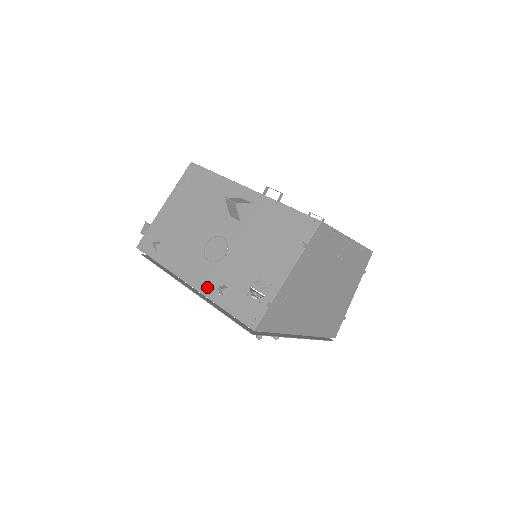
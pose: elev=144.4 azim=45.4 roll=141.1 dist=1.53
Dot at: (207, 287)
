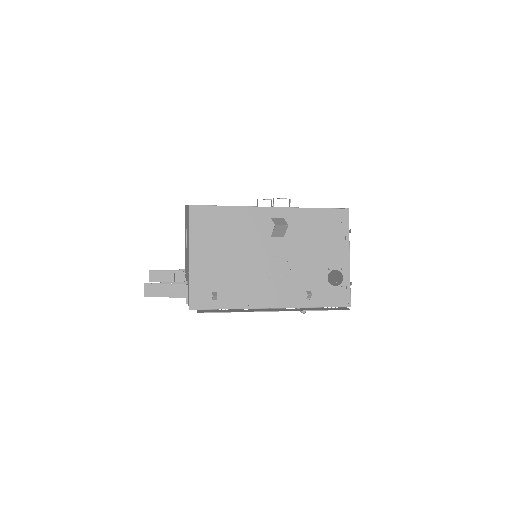
Dot at: (292, 300)
